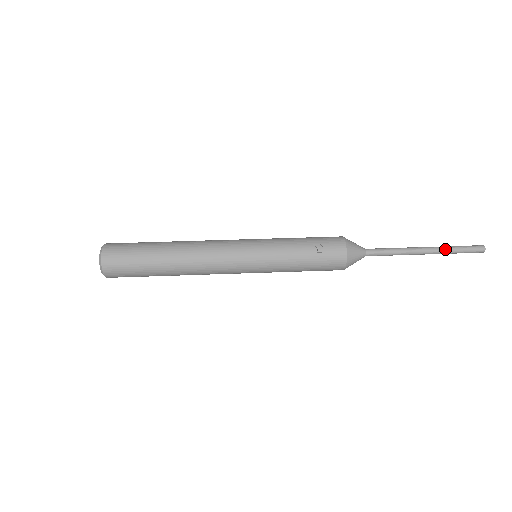
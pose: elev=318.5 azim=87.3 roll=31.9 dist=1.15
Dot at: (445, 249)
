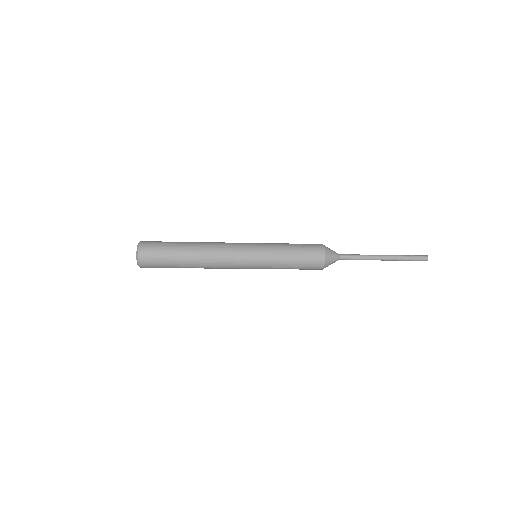
Dot at: (398, 256)
